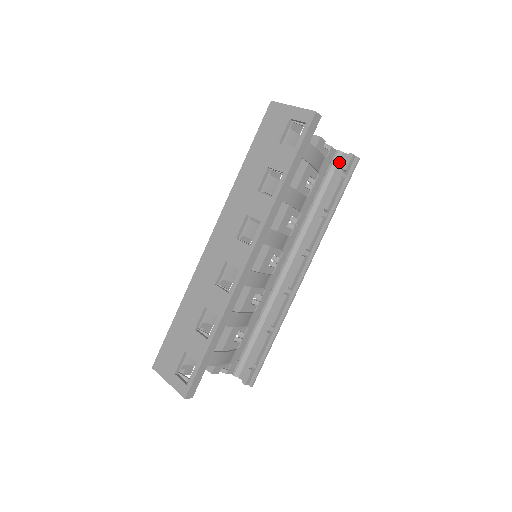
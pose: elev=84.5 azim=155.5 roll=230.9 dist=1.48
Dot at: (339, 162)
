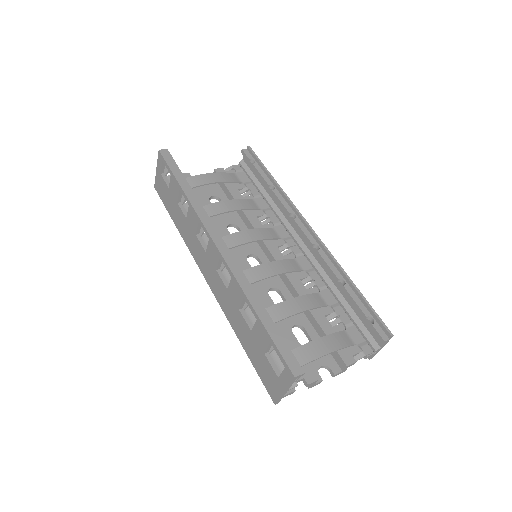
Dot at: (247, 165)
